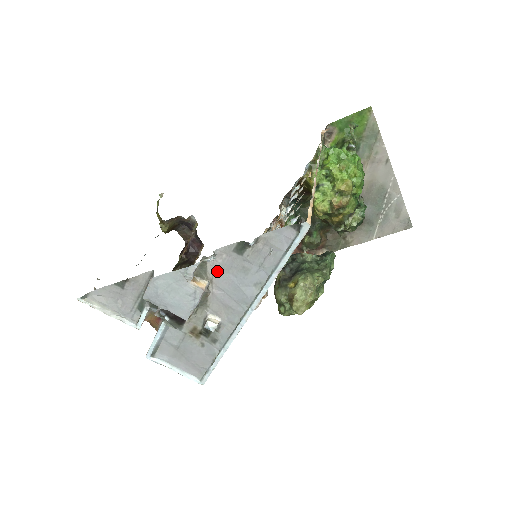
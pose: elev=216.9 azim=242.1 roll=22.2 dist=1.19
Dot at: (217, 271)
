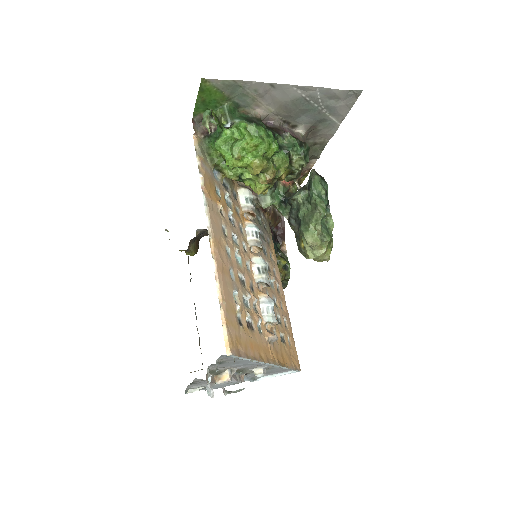
Dot at: (224, 367)
